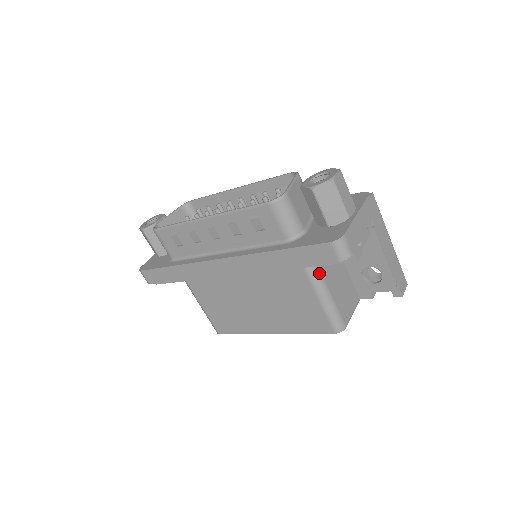
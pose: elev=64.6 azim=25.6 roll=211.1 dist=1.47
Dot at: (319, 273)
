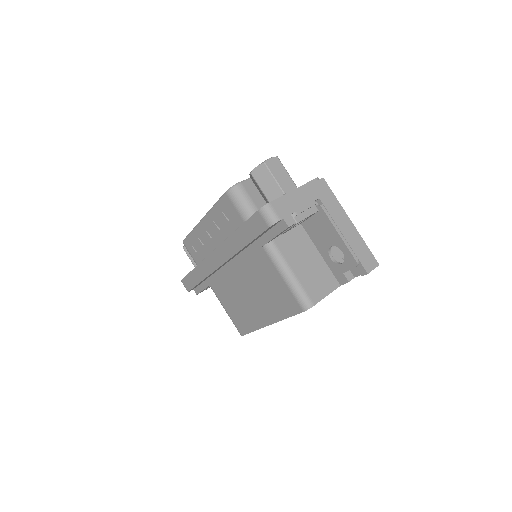
Dot at: (278, 251)
